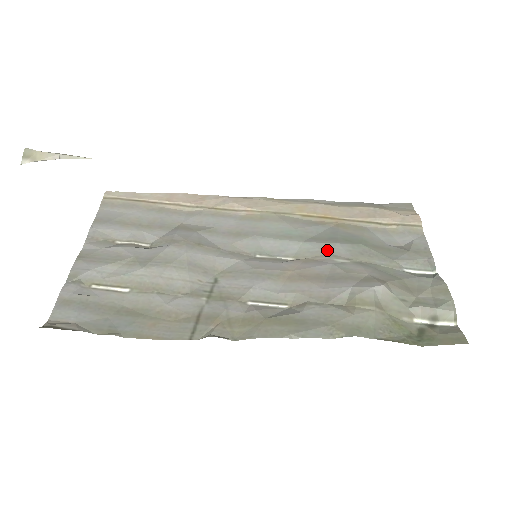
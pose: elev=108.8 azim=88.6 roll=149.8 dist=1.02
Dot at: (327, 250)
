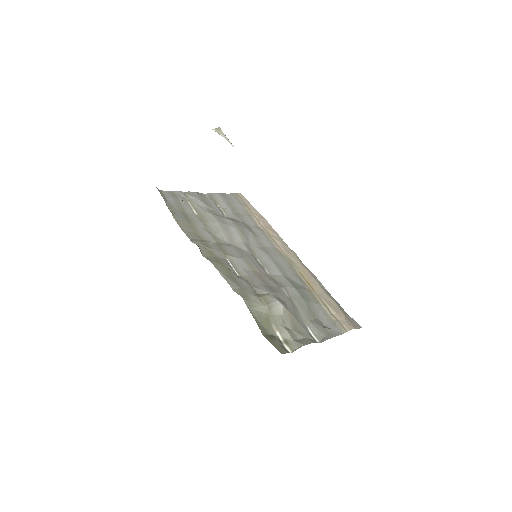
Dot at: (287, 285)
